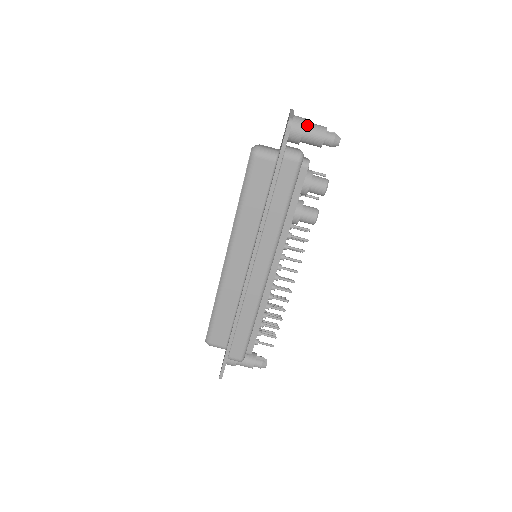
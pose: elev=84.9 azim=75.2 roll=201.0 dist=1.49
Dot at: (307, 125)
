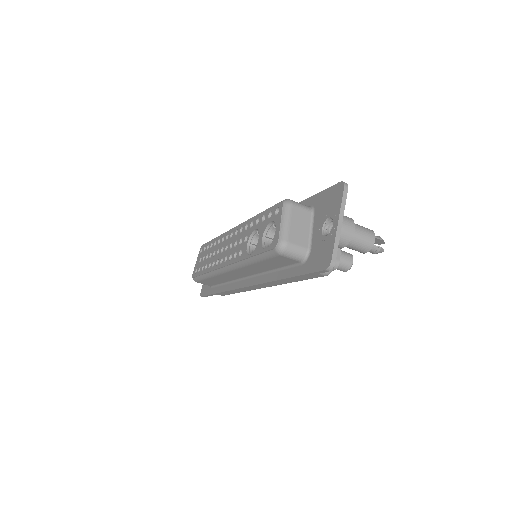
Dot at: (352, 239)
